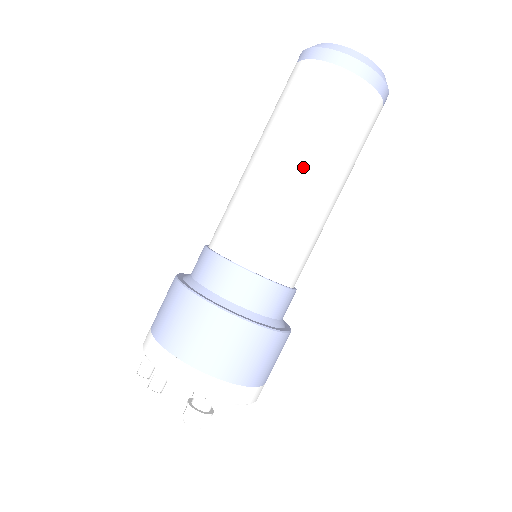
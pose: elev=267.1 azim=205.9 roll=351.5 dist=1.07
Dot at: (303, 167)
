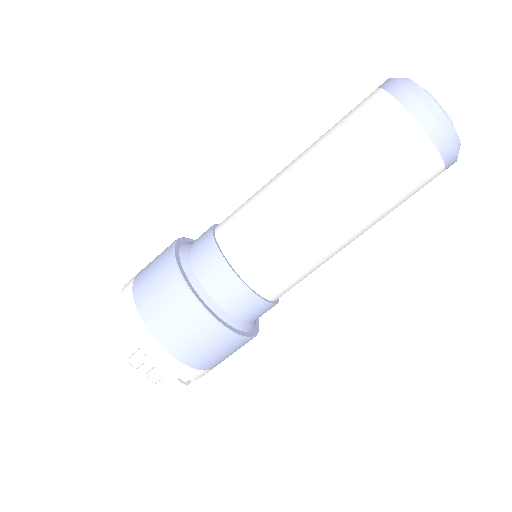
Dot at: (357, 235)
